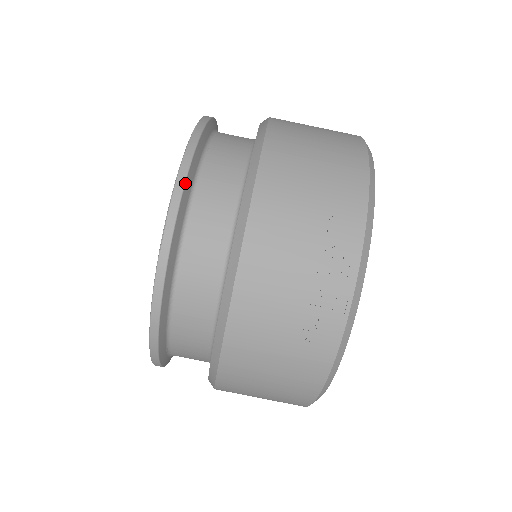
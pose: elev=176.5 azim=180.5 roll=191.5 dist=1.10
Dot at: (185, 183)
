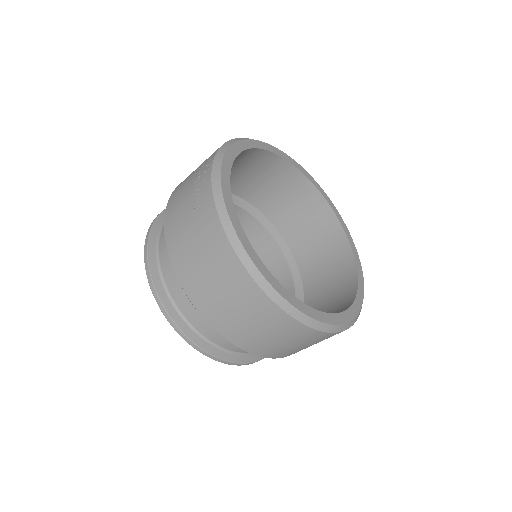
Dot at: (165, 209)
